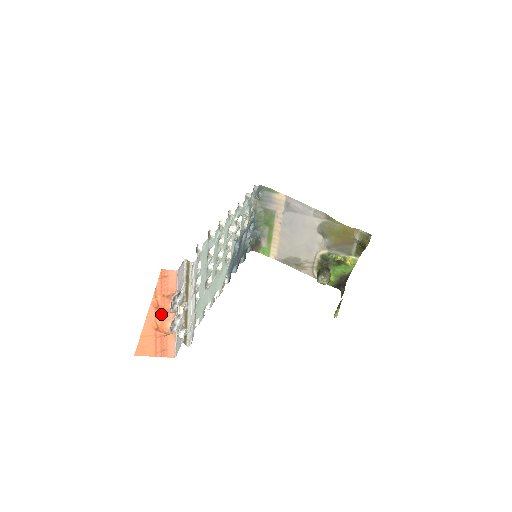
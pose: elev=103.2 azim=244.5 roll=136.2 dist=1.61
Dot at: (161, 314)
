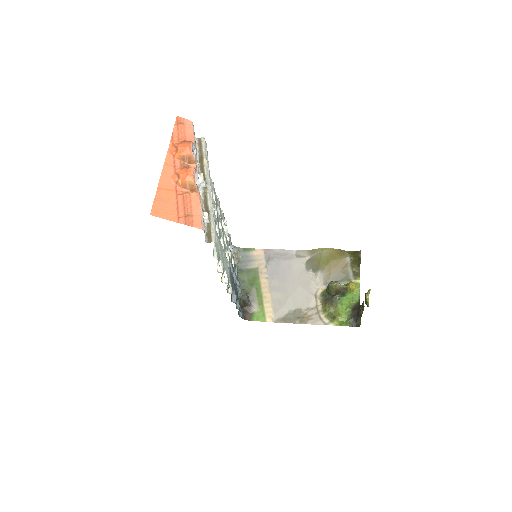
Dot at: (180, 165)
